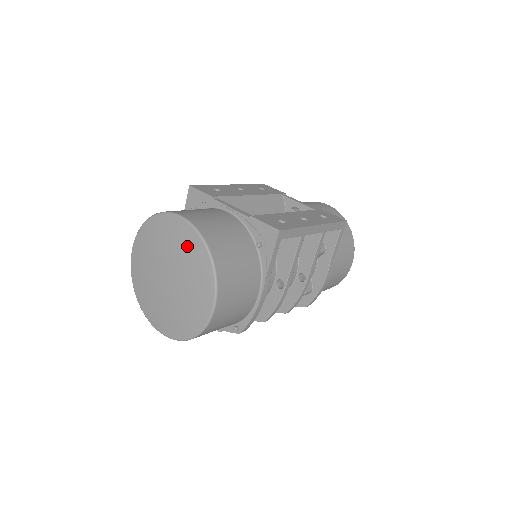
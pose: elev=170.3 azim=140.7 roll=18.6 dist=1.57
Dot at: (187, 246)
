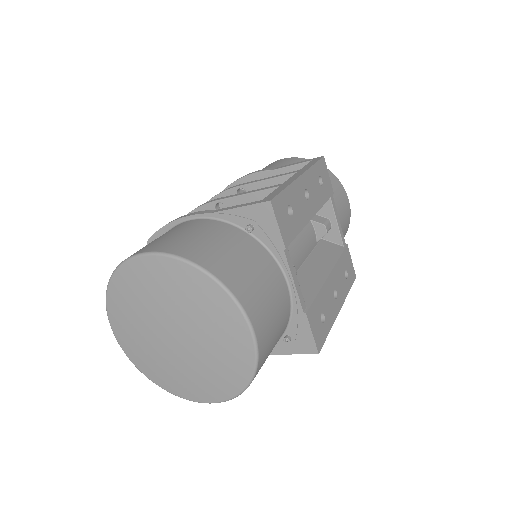
Dot at: (231, 355)
